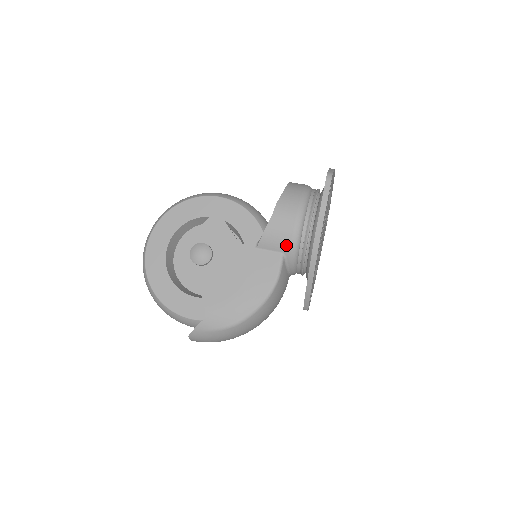
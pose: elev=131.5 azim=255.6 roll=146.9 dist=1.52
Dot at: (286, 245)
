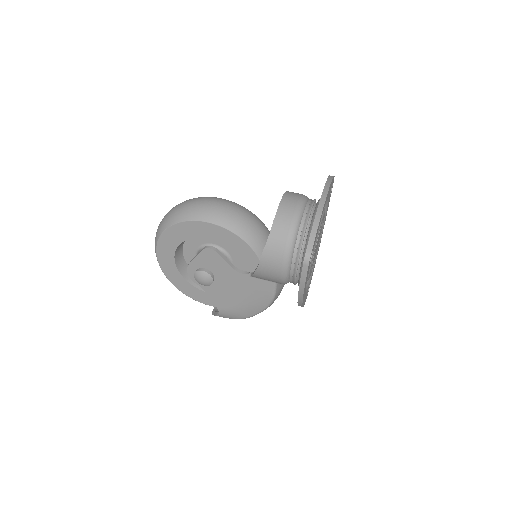
Dot at: (276, 281)
